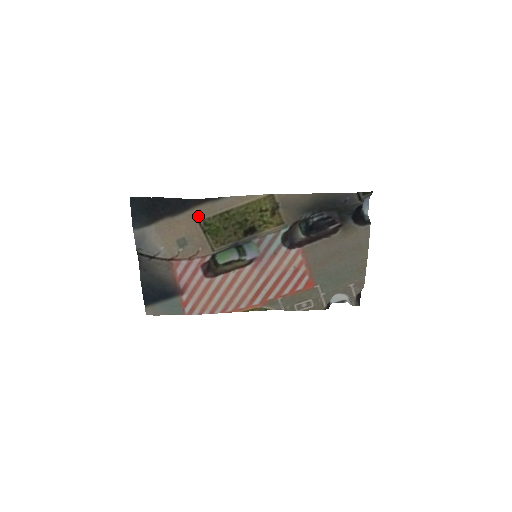
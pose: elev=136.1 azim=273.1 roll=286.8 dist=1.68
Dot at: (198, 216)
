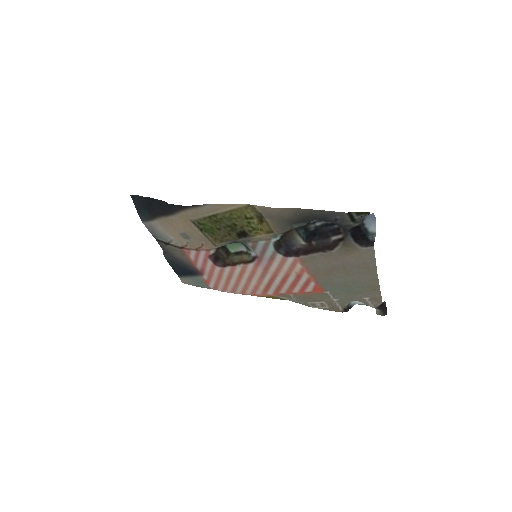
Dot at: (189, 217)
